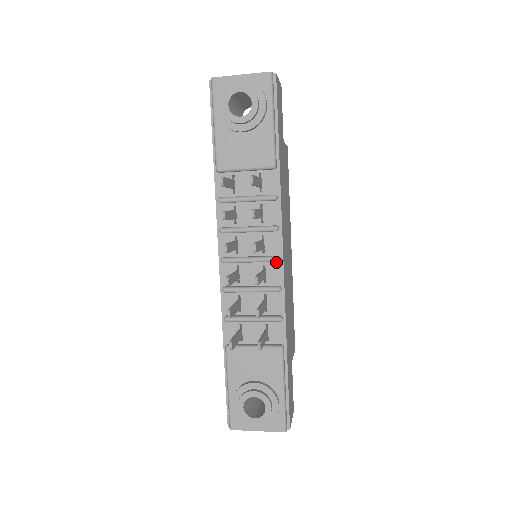
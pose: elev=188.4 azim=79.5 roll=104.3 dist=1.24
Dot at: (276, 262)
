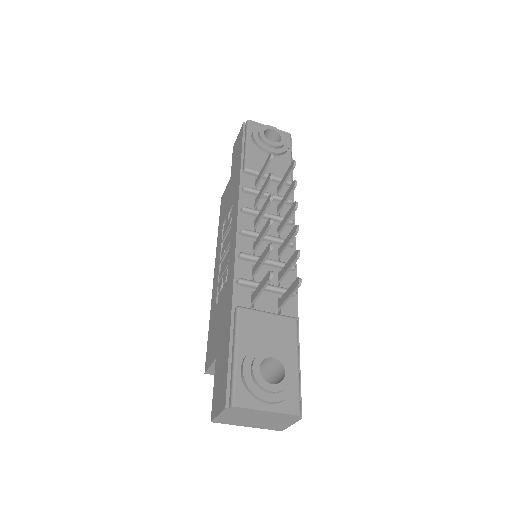
Dot at: (289, 248)
